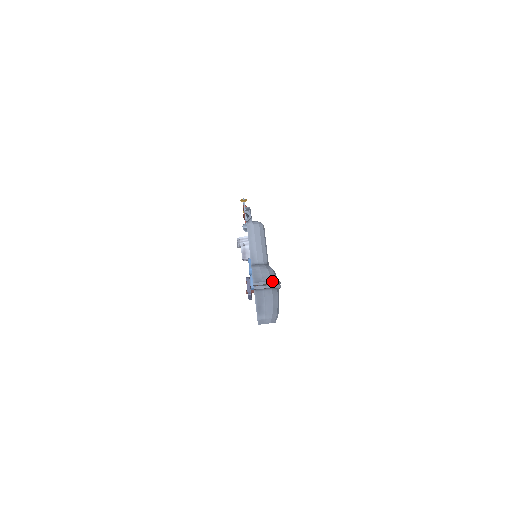
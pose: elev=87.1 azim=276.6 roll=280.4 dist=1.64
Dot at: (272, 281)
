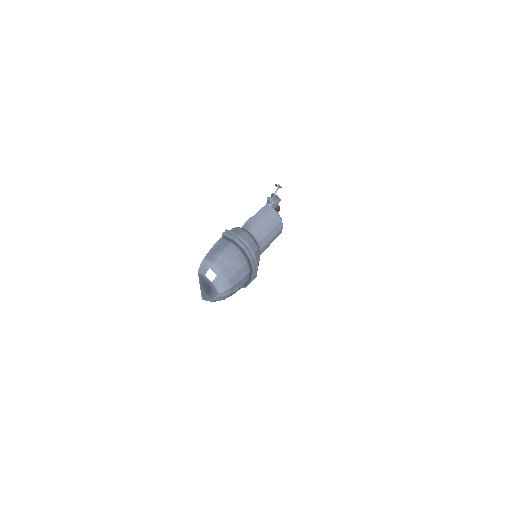
Dot at: (247, 243)
